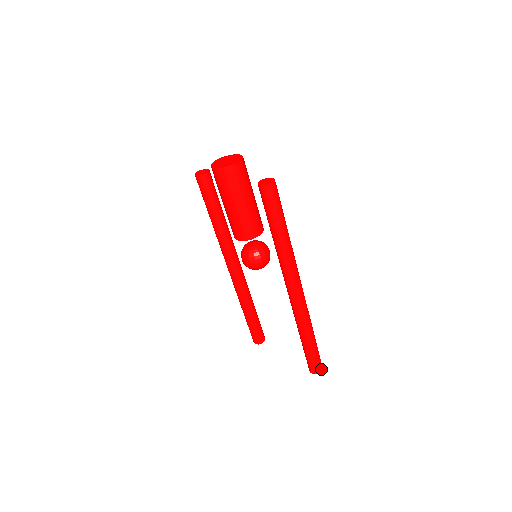
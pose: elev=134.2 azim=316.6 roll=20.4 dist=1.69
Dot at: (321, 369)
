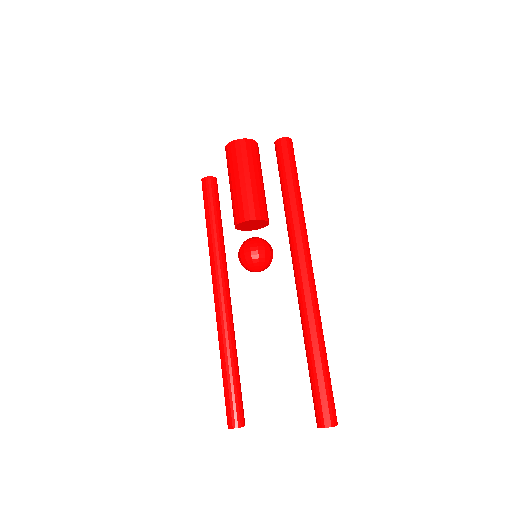
Dot at: (336, 421)
